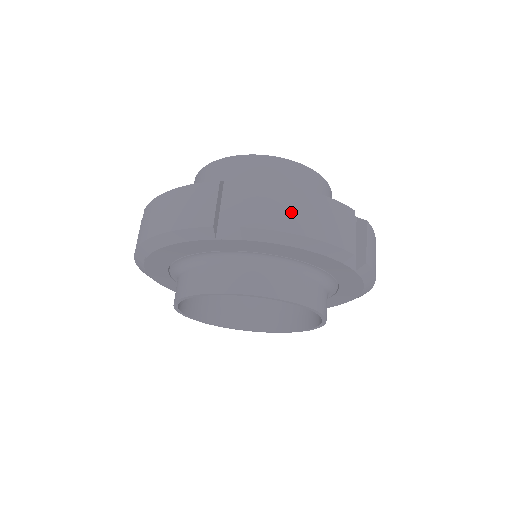
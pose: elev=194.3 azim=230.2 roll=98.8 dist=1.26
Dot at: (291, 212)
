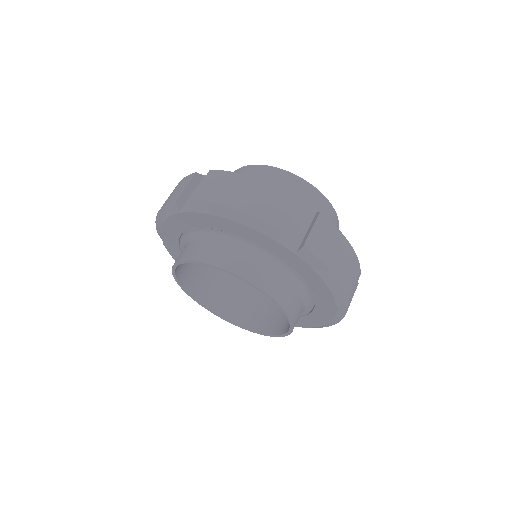
Dot at: (230, 190)
